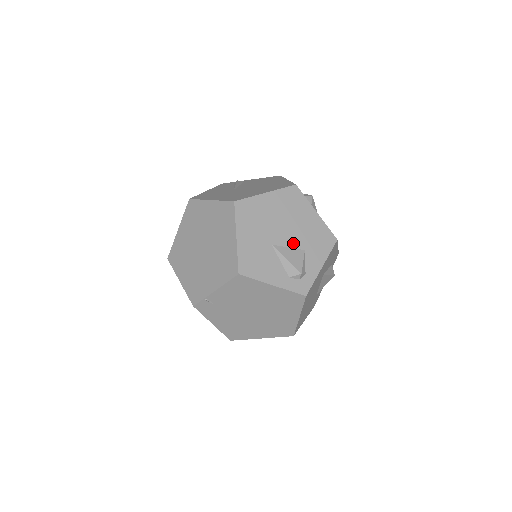
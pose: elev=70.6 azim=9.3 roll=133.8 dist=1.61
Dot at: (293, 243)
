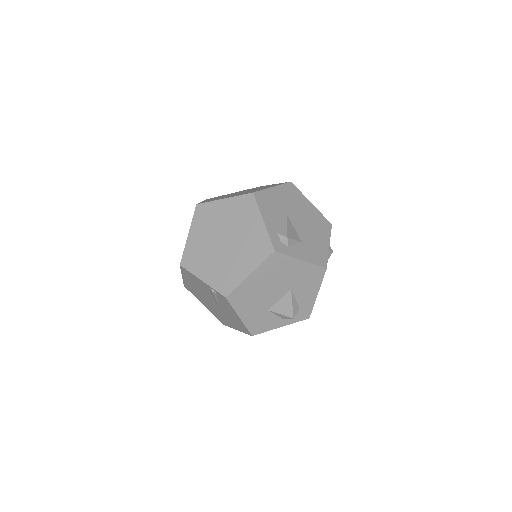
Dot at: (299, 231)
